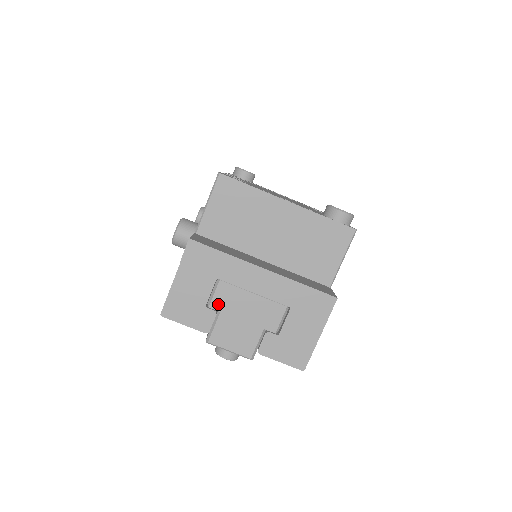
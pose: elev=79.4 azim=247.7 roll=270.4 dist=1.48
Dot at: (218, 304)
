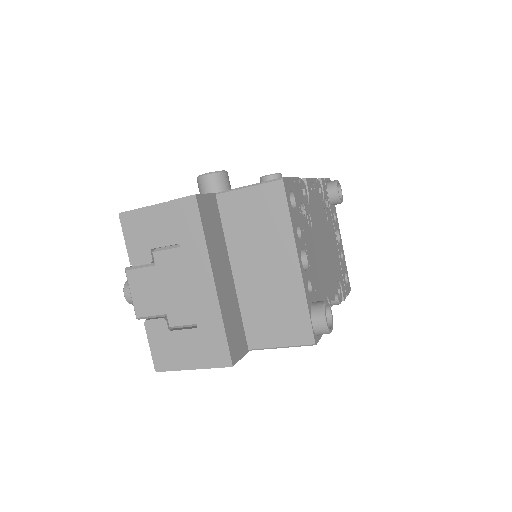
Dot at: (160, 259)
